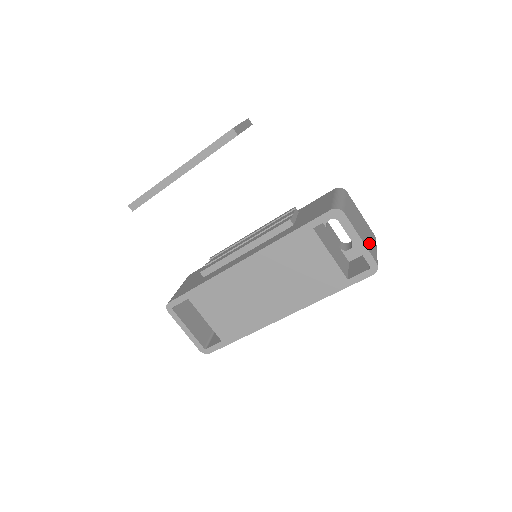
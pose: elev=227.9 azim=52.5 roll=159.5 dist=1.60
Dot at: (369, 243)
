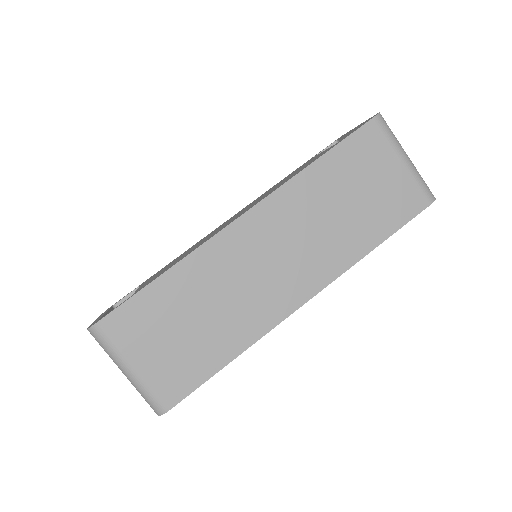
Dot at: occluded
